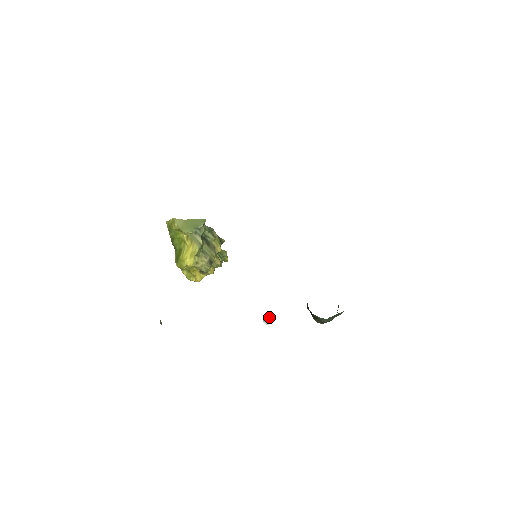
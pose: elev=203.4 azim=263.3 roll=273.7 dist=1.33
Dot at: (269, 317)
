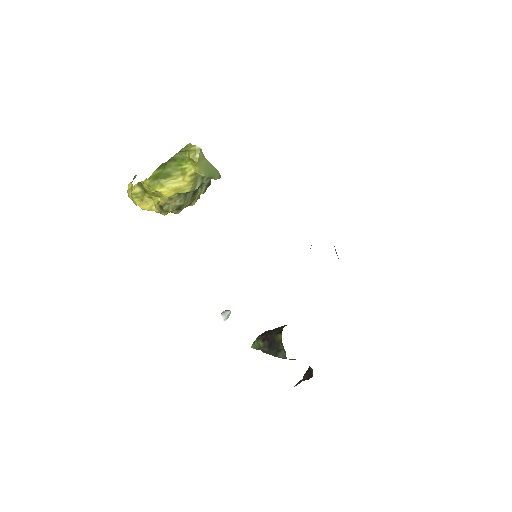
Dot at: (229, 315)
